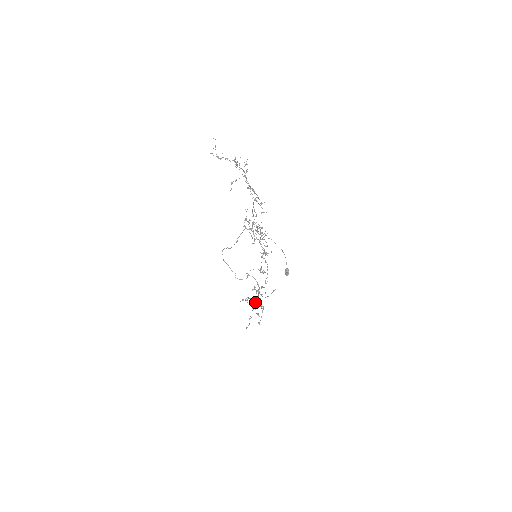
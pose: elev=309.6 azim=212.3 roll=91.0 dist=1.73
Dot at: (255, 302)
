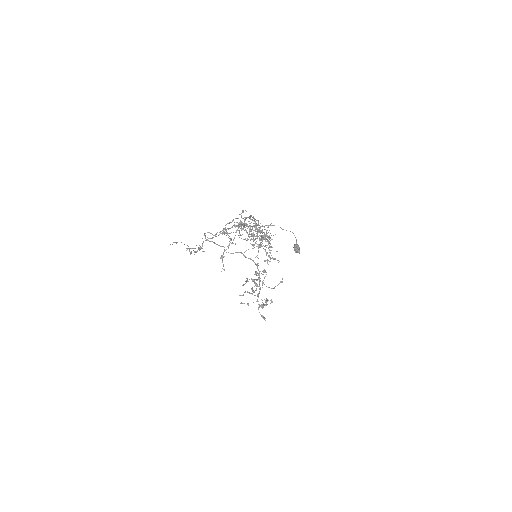
Dot at: occluded
